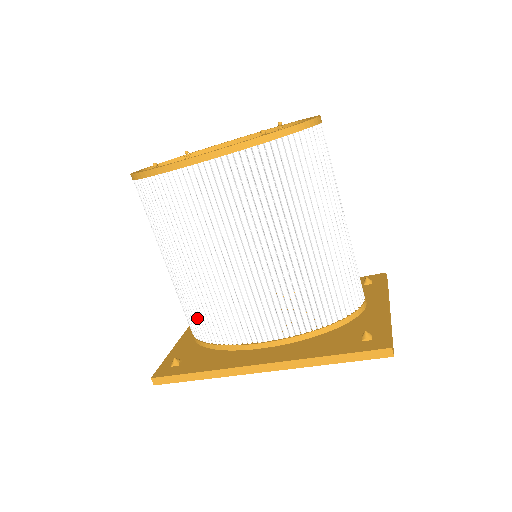
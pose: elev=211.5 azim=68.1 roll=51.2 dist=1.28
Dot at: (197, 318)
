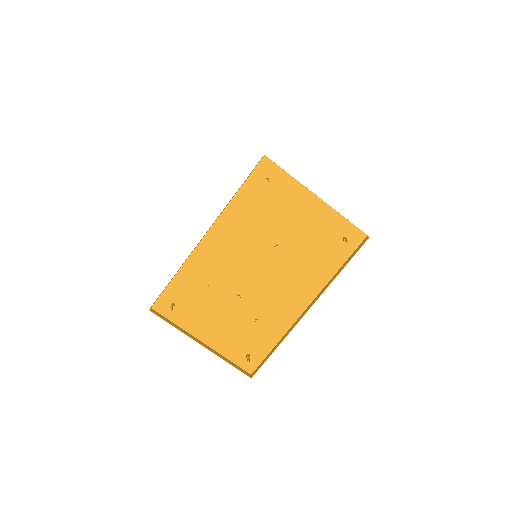
Dot at: occluded
